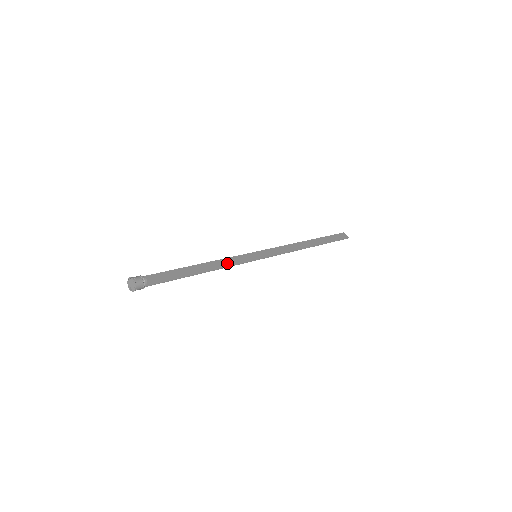
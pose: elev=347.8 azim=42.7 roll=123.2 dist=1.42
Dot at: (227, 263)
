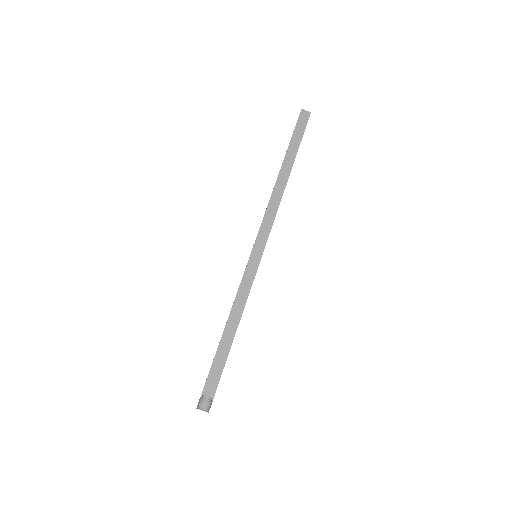
Dot at: (243, 297)
